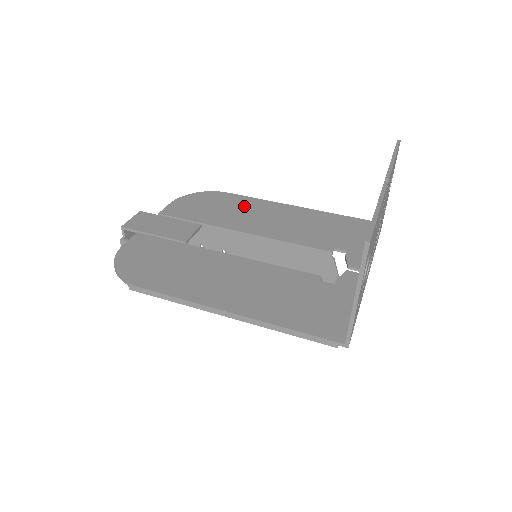
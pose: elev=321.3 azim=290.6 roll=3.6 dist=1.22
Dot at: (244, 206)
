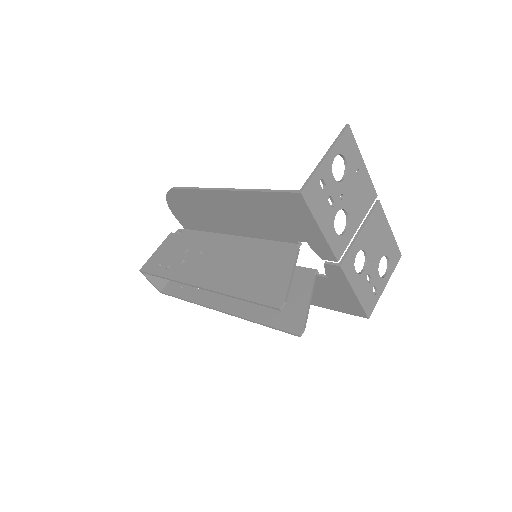
Dot at: occluded
